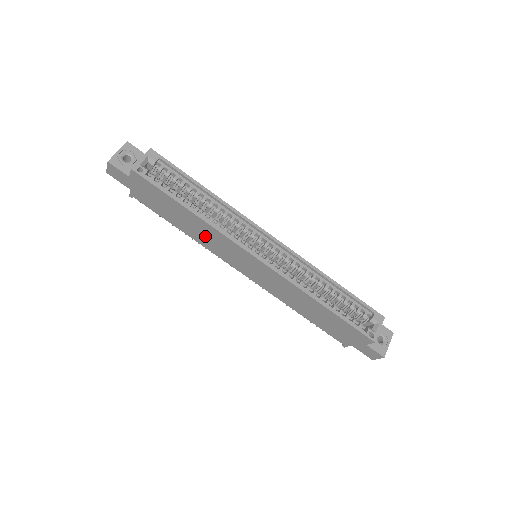
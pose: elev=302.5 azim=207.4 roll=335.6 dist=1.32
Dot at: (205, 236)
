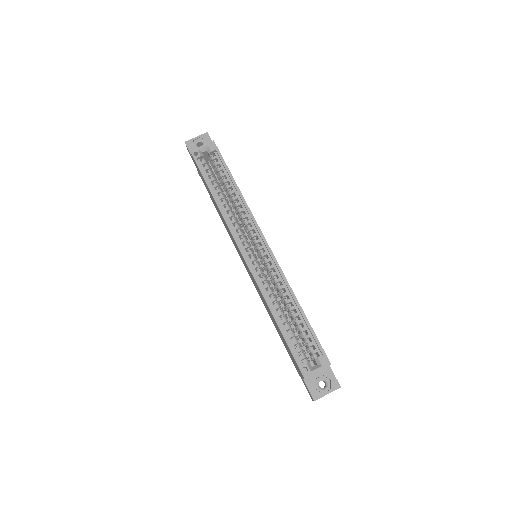
Dot at: (224, 222)
